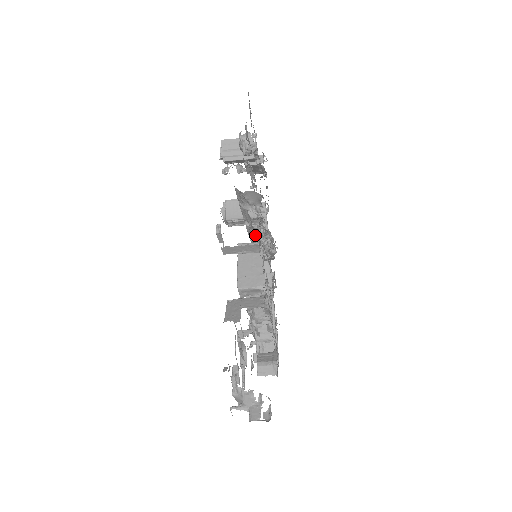
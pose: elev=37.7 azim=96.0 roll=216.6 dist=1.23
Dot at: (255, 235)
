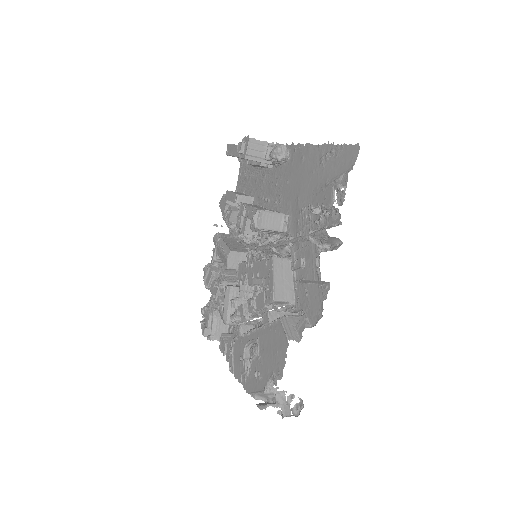
Dot at: (282, 249)
